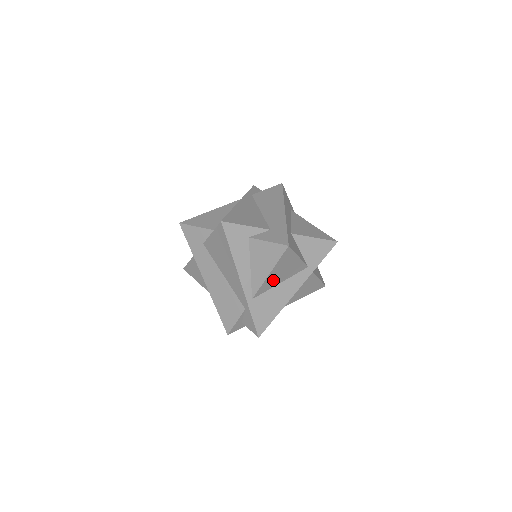
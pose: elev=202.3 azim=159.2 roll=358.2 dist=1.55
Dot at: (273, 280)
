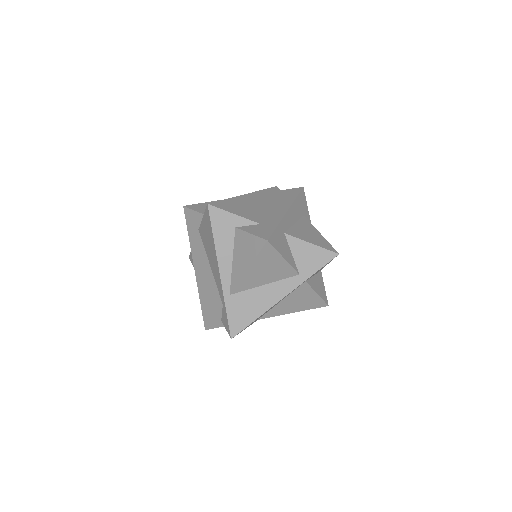
Dot at: (254, 279)
